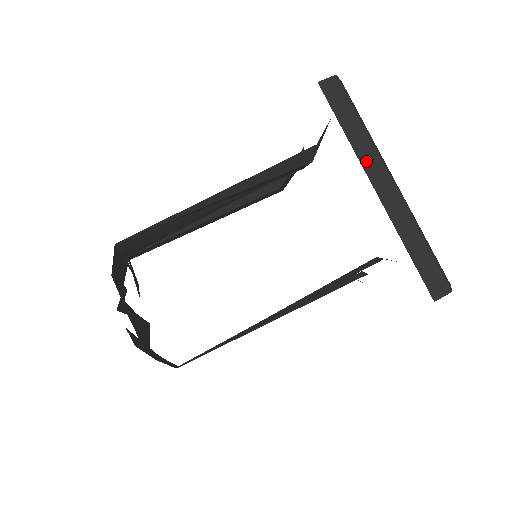
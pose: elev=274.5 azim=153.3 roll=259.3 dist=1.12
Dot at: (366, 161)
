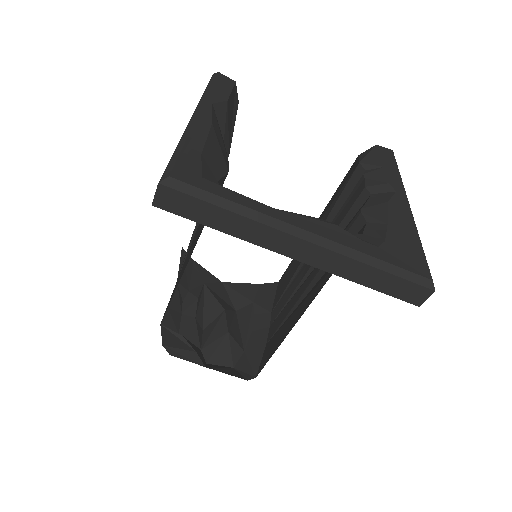
Dot at: (264, 241)
